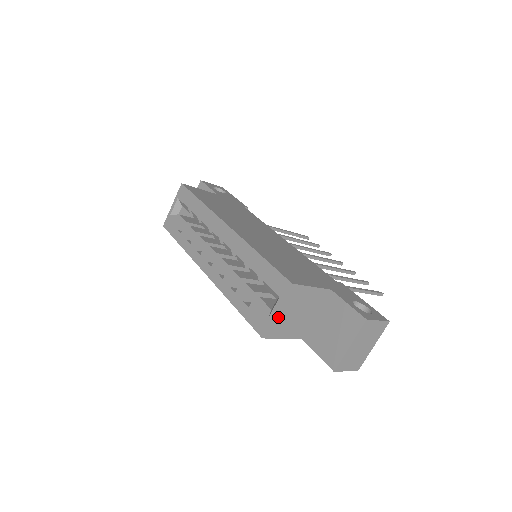
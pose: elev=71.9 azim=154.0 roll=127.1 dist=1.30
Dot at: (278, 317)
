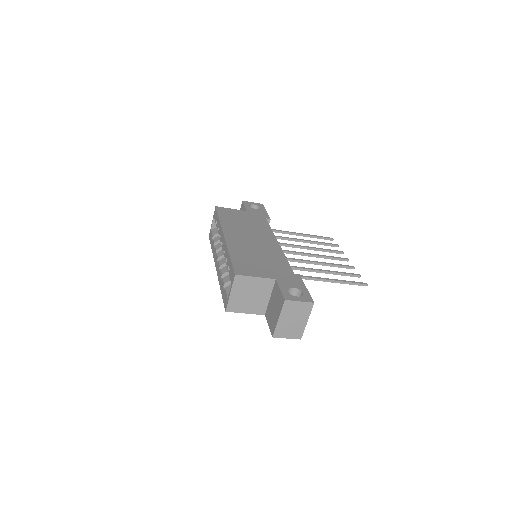
Dot at: (233, 297)
